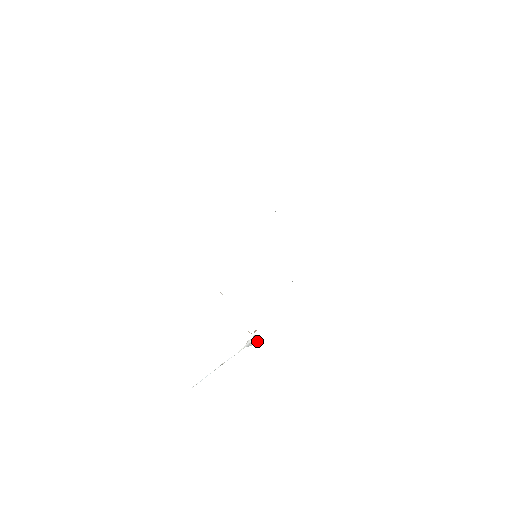
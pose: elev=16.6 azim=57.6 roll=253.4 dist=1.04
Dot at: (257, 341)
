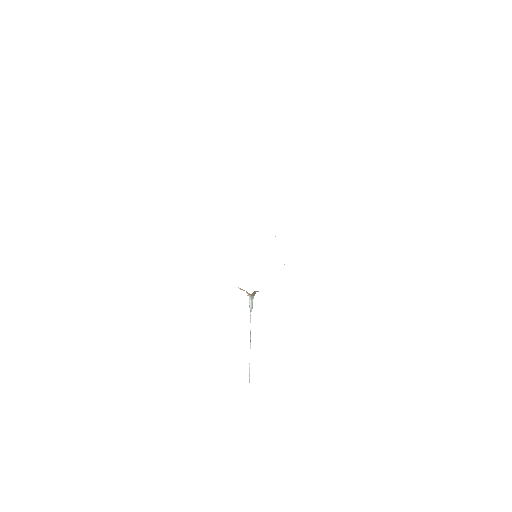
Dot at: (250, 297)
